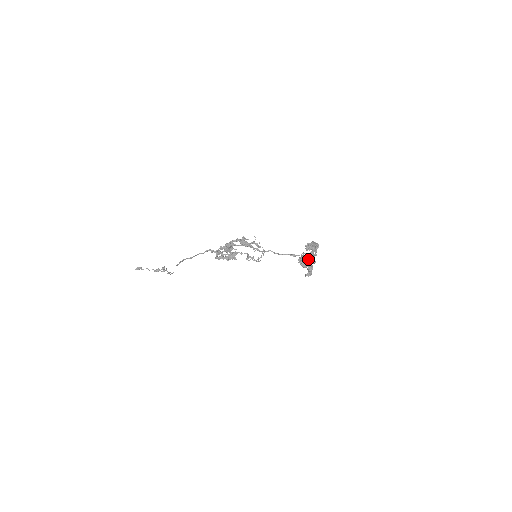
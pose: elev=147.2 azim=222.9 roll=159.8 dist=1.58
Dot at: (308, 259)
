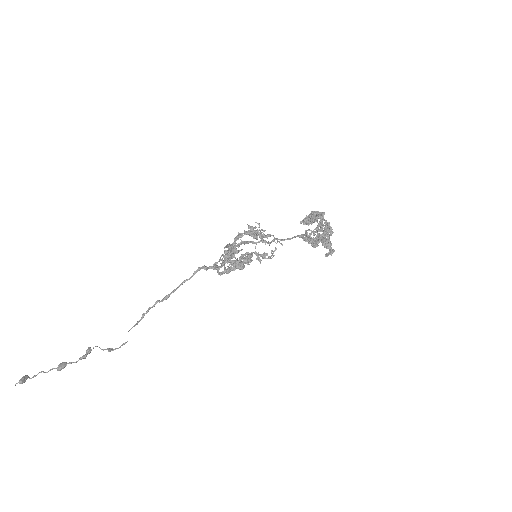
Dot at: (325, 231)
